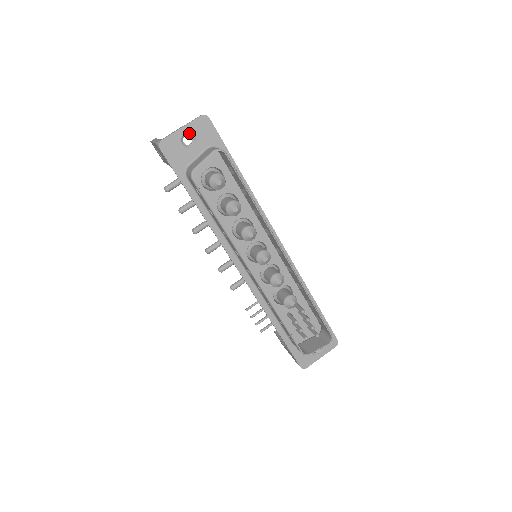
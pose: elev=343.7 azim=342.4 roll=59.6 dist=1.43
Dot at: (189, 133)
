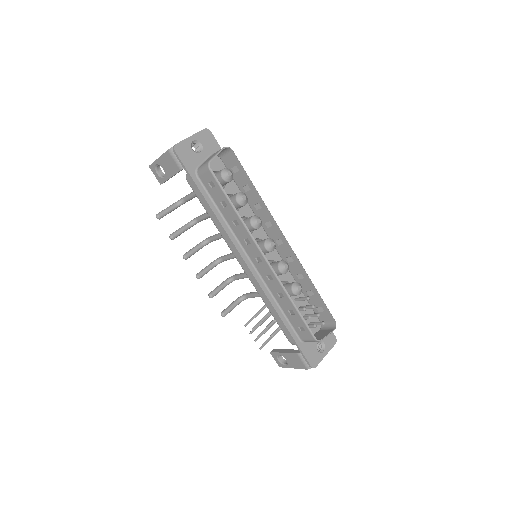
Dot at: (196, 141)
